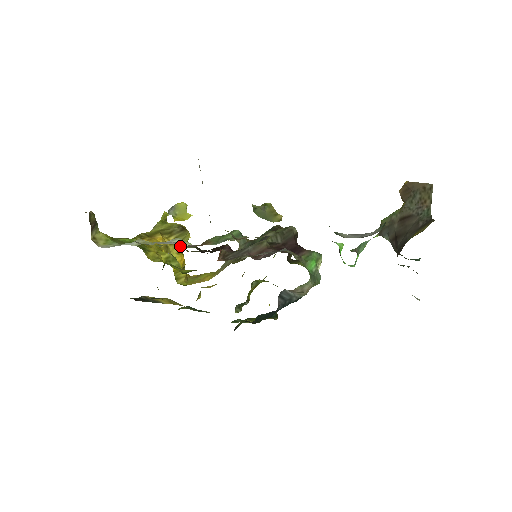
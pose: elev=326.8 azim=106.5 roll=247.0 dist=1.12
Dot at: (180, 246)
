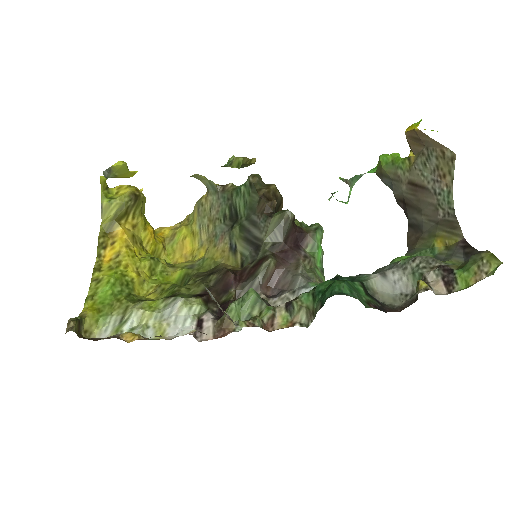
Dot at: (197, 329)
